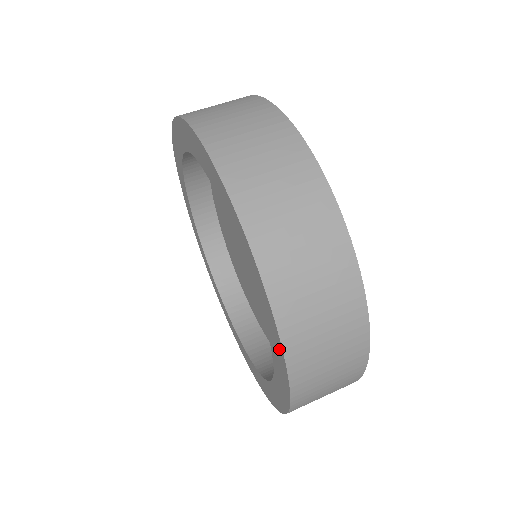
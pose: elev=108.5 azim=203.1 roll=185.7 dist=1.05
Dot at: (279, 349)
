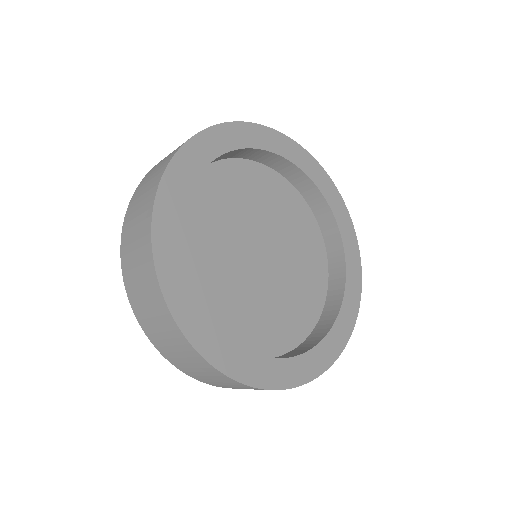
Dot at: occluded
